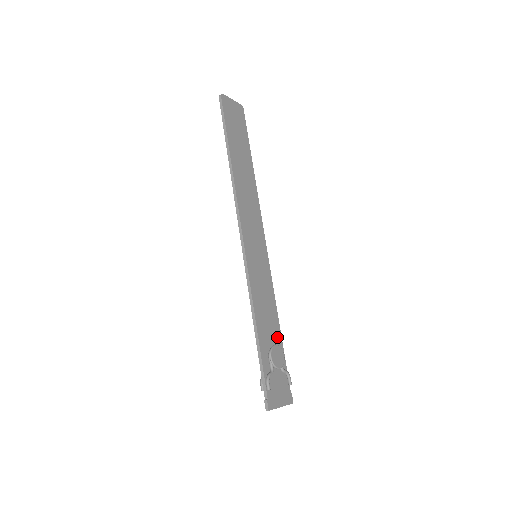
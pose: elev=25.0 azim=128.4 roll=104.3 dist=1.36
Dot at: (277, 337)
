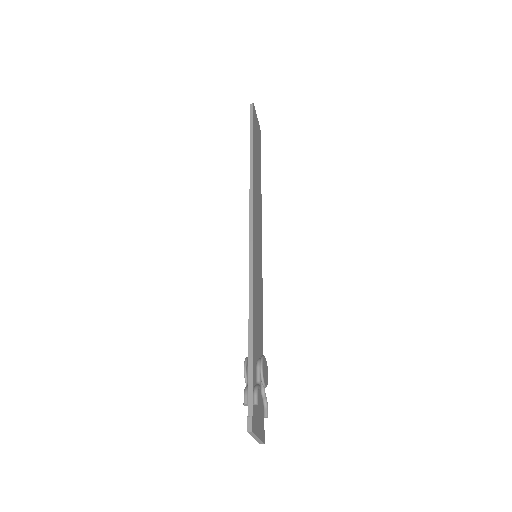
Dot at: (261, 353)
